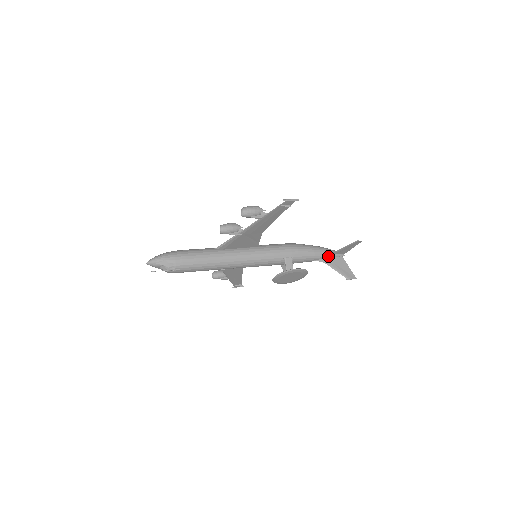
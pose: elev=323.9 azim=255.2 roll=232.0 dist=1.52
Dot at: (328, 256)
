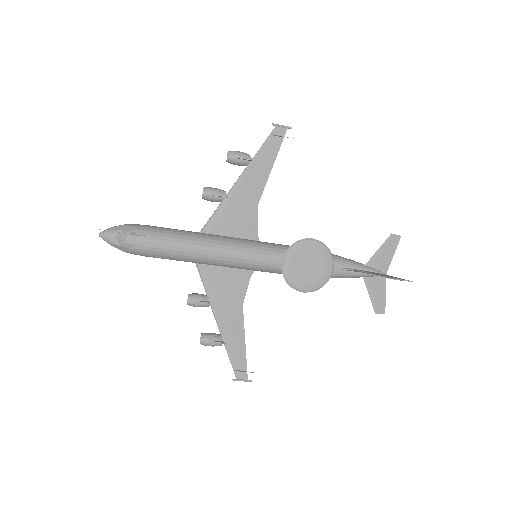
Dot at: (361, 267)
